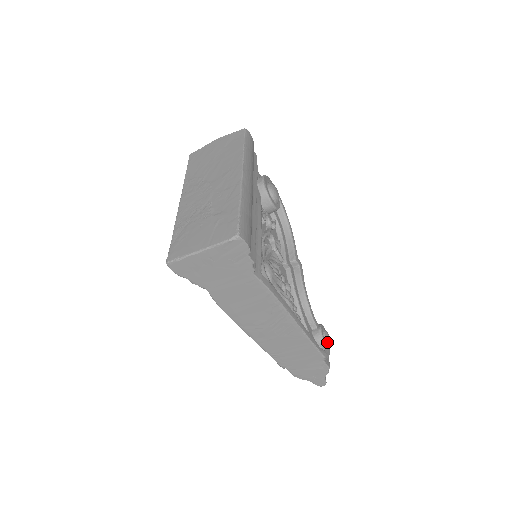
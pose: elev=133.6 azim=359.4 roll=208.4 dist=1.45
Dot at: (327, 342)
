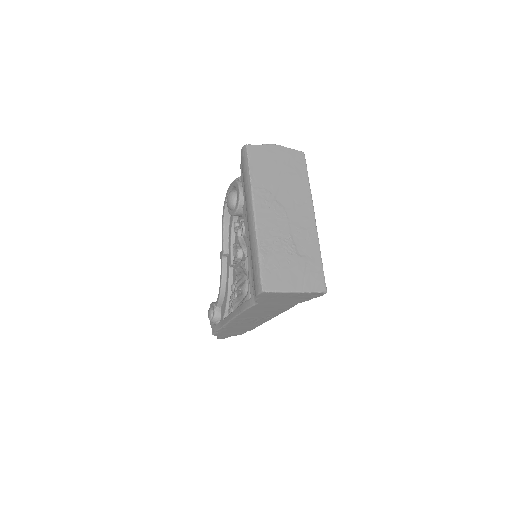
Dot at: occluded
